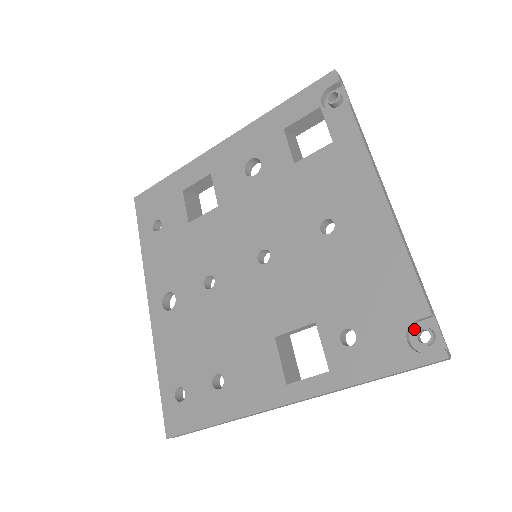
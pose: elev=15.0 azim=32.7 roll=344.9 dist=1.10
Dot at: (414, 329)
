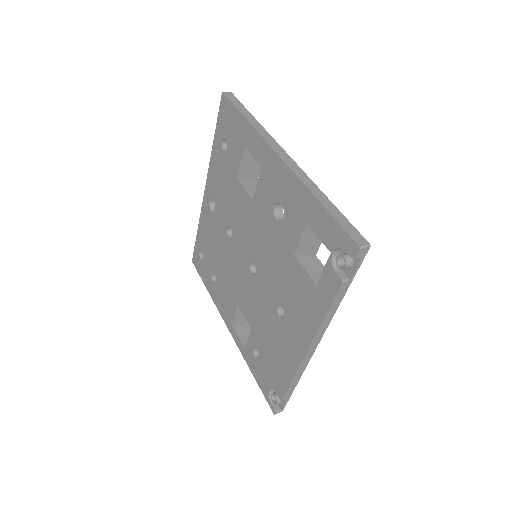
Dot at: occluded
